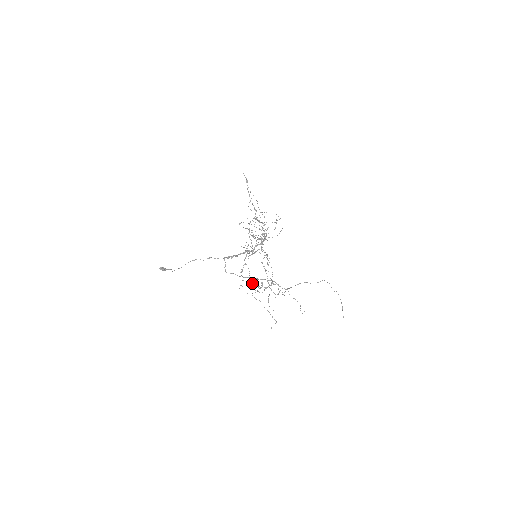
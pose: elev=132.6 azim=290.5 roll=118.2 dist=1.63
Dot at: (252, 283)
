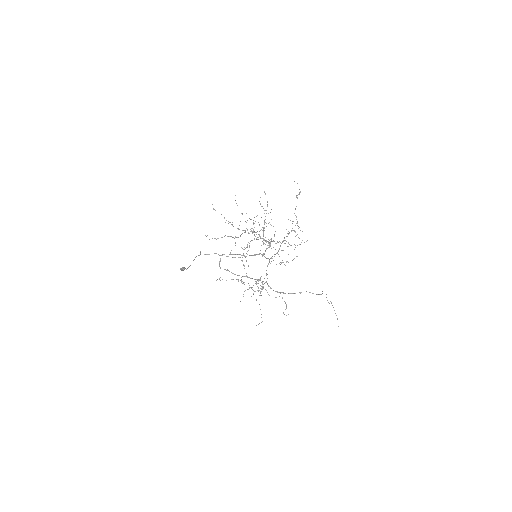
Dot at: occluded
